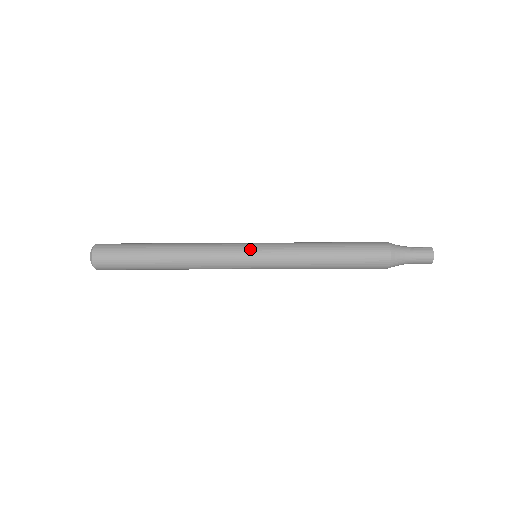
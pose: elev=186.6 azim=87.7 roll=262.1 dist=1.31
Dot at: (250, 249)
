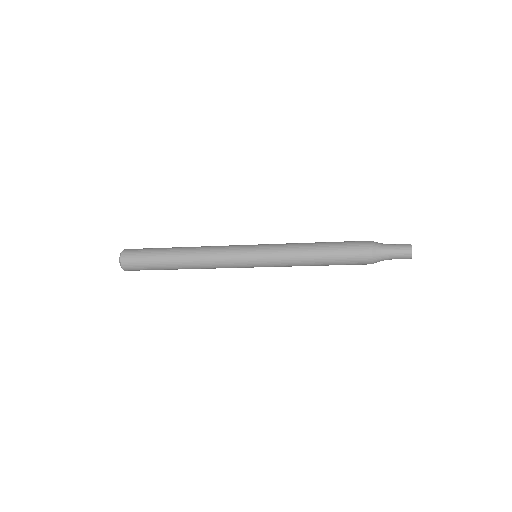
Dot at: (250, 245)
